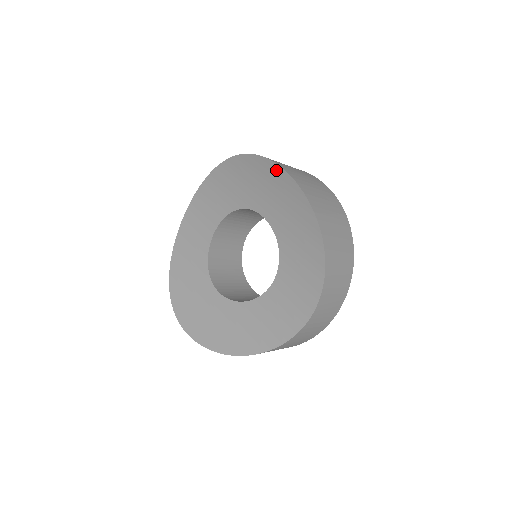
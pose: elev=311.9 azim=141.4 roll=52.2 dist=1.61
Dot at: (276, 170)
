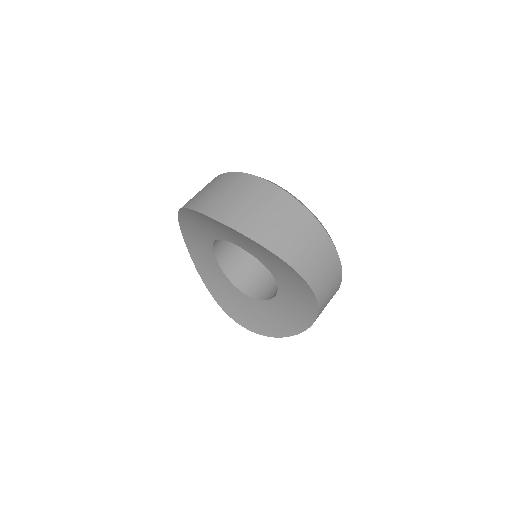
Dot at: (220, 223)
